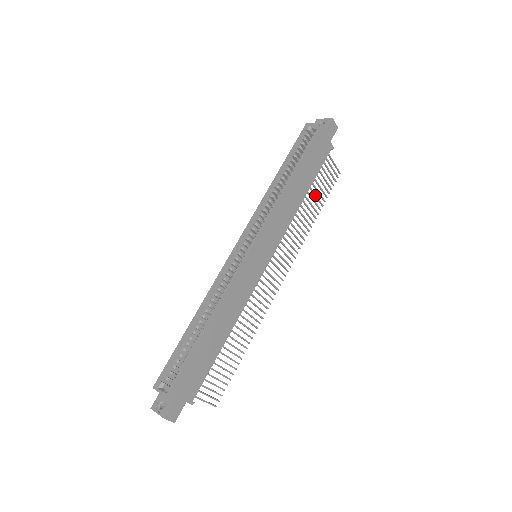
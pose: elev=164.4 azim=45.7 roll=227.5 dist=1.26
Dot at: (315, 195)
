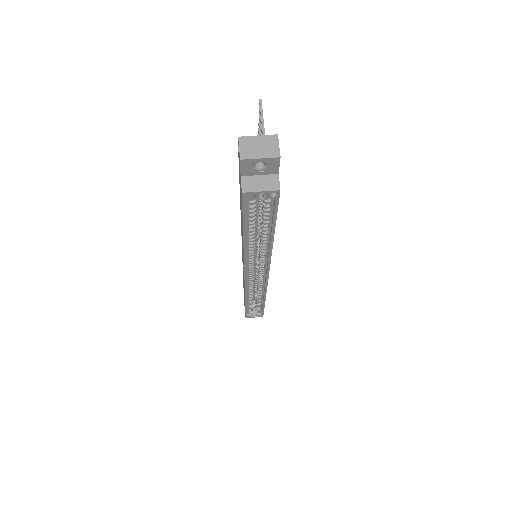
Dot at: occluded
